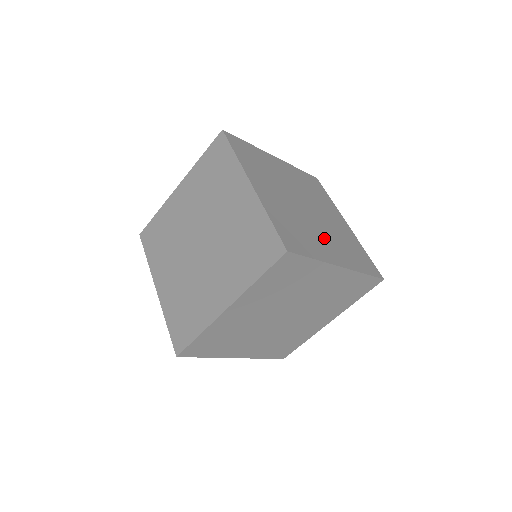
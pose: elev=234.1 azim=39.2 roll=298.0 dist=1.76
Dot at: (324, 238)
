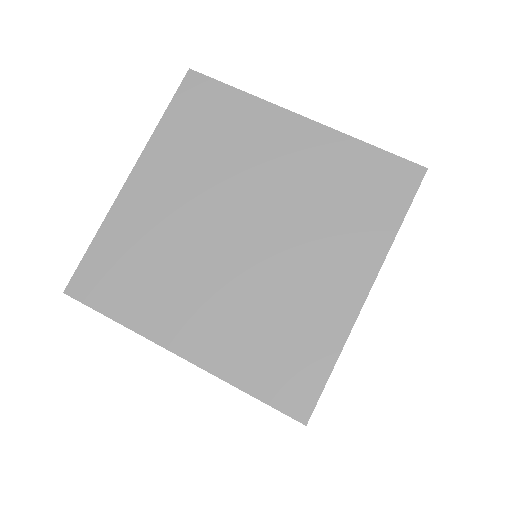
Dot at: occluded
